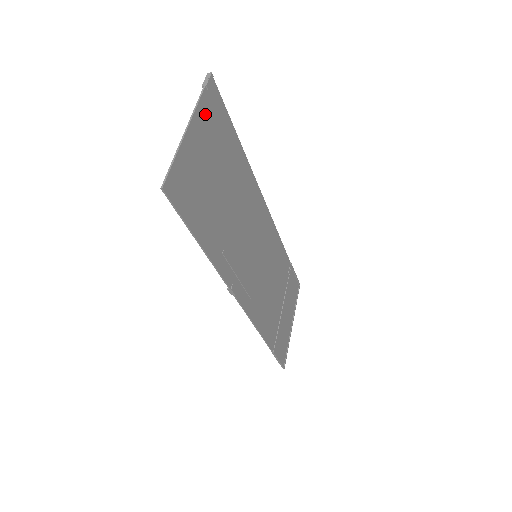
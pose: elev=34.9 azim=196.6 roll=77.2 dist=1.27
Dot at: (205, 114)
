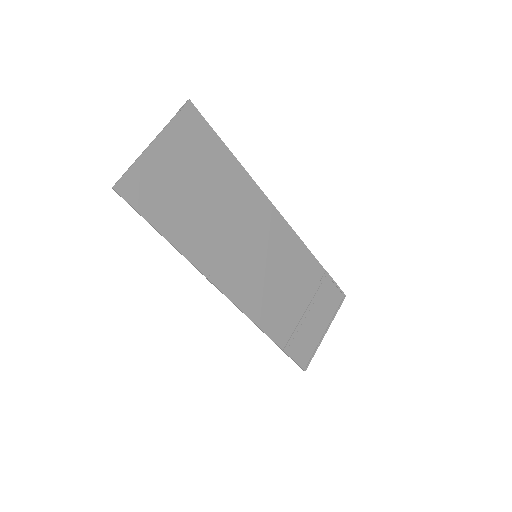
Dot at: (178, 133)
